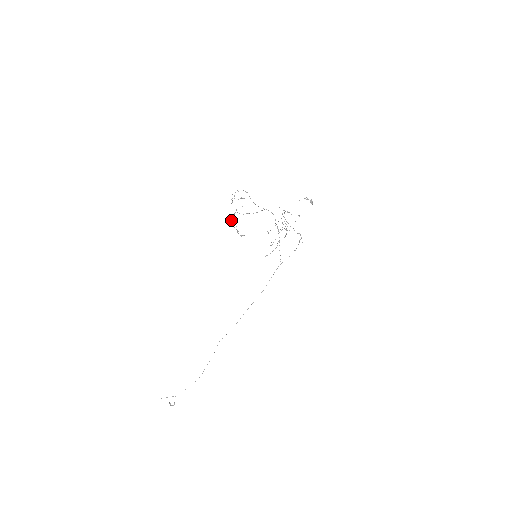
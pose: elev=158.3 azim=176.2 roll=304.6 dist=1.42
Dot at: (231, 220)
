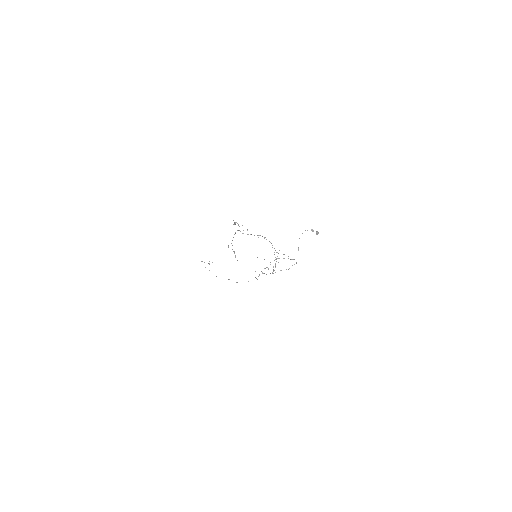
Dot at: (228, 245)
